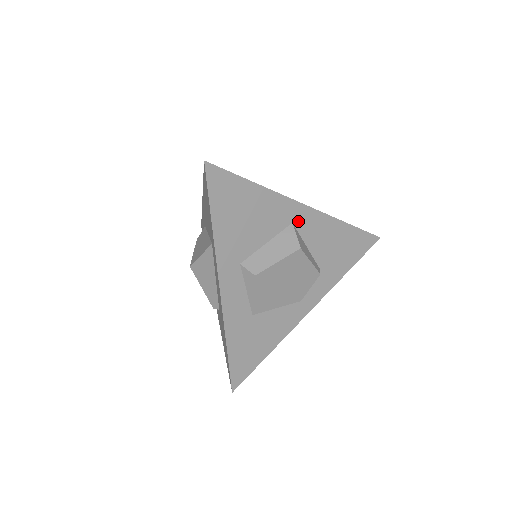
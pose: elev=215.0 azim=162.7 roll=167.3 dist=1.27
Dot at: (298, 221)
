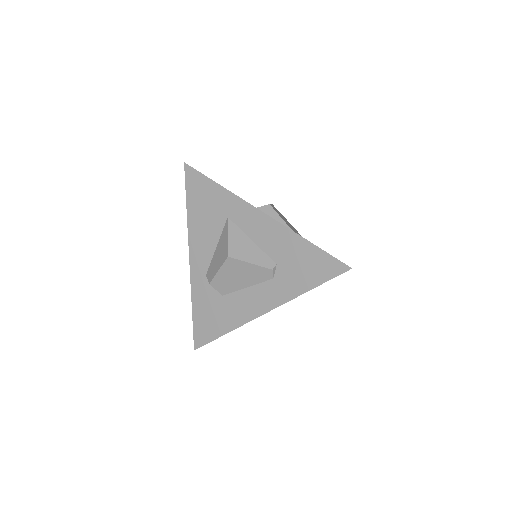
Dot at: occluded
